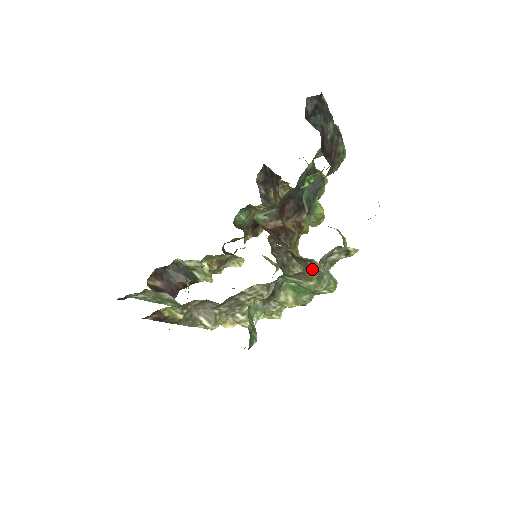
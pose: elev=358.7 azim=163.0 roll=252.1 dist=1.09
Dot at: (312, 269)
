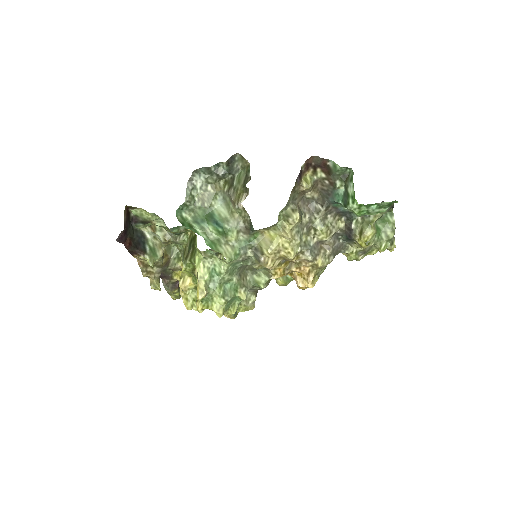
Dot at: occluded
